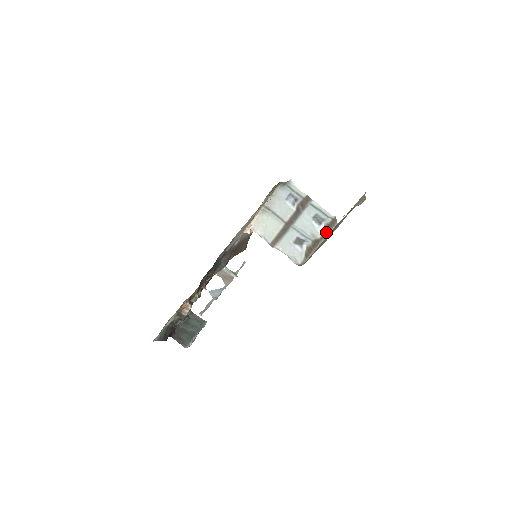
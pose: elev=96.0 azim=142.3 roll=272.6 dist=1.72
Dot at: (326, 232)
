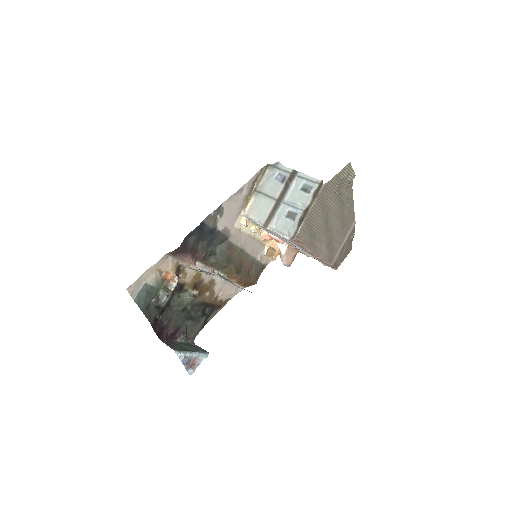
Dot at: (315, 197)
